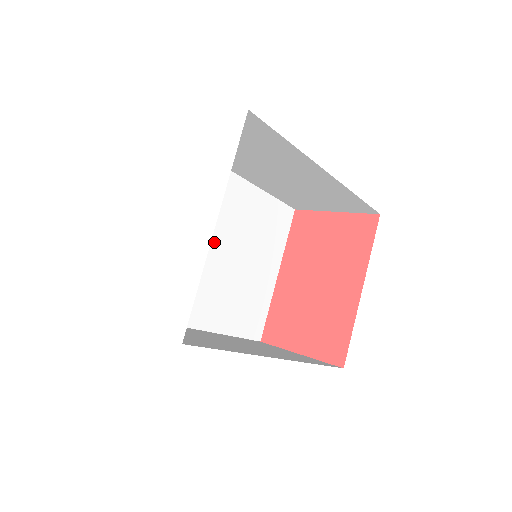
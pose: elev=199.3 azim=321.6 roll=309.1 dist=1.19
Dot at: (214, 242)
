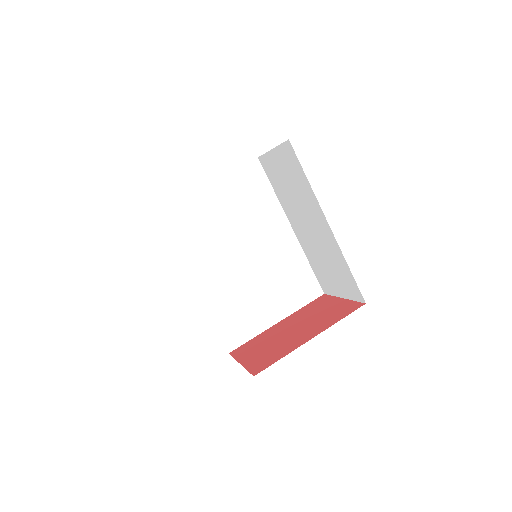
Dot at: (246, 250)
